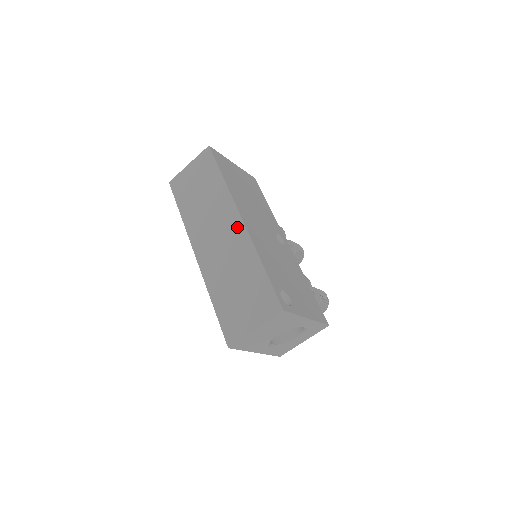
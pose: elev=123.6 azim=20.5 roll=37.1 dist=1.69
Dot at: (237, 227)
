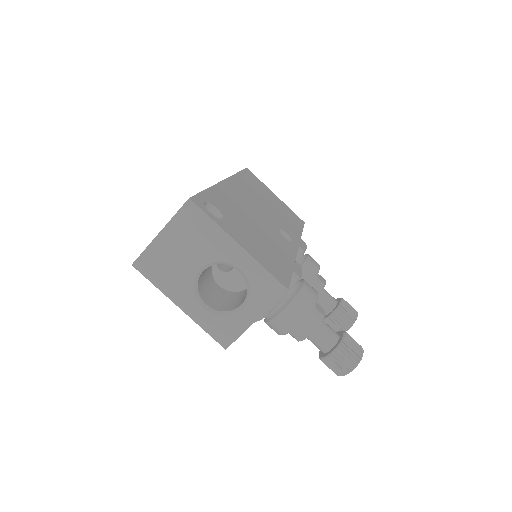
Dot at: occluded
